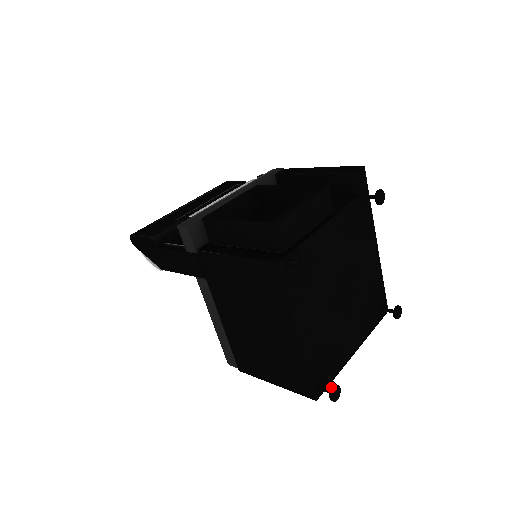
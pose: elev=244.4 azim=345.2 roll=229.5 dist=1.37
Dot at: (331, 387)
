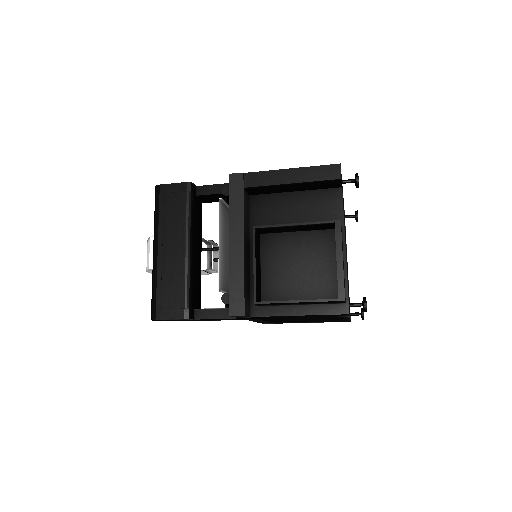
Dot at: (362, 314)
